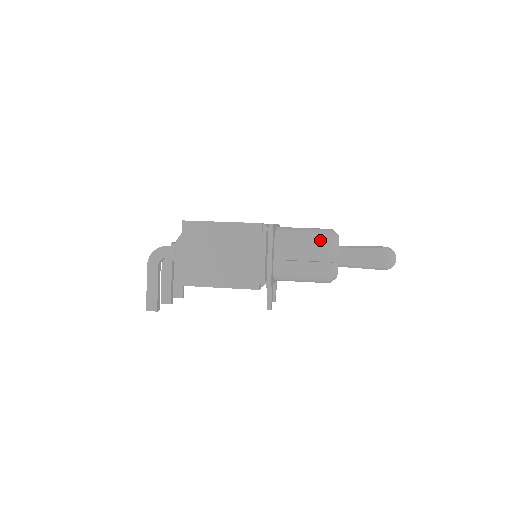
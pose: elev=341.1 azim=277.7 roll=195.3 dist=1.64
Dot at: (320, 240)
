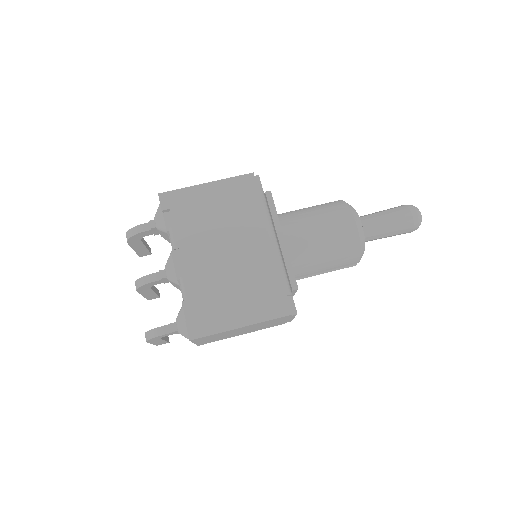
Dot at: (345, 257)
